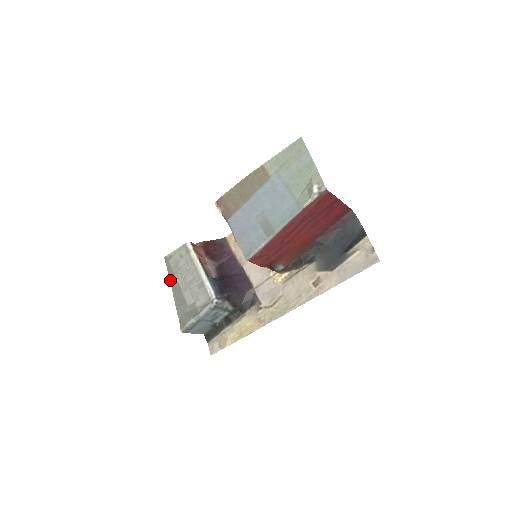
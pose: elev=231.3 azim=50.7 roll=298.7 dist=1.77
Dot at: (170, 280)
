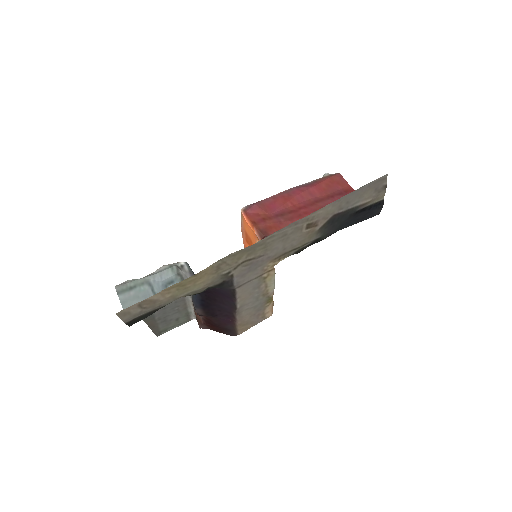
Dot at: (147, 321)
